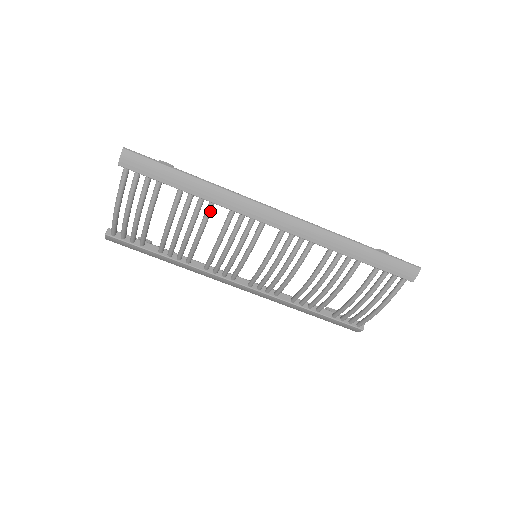
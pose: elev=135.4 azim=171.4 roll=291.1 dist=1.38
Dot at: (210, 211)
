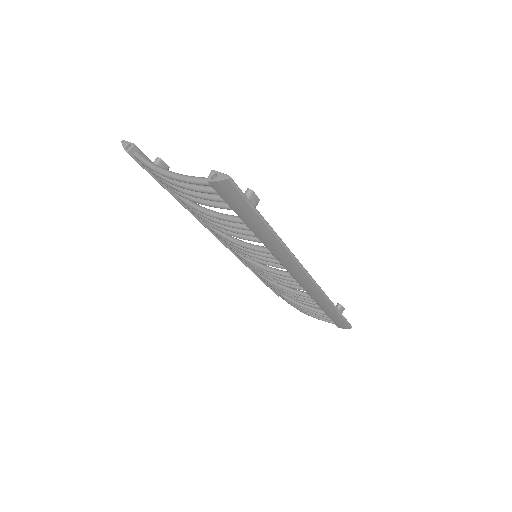
Dot at: (255, 241)
